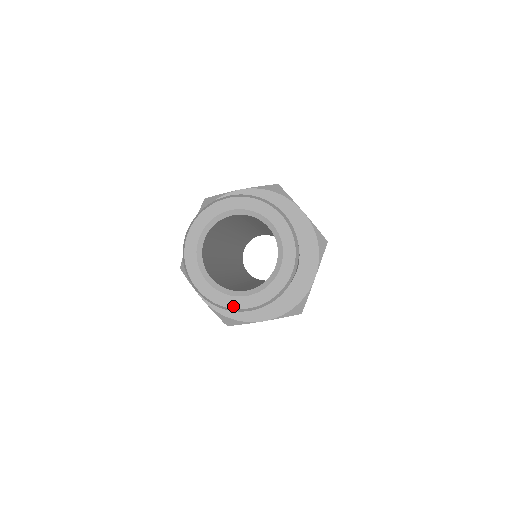
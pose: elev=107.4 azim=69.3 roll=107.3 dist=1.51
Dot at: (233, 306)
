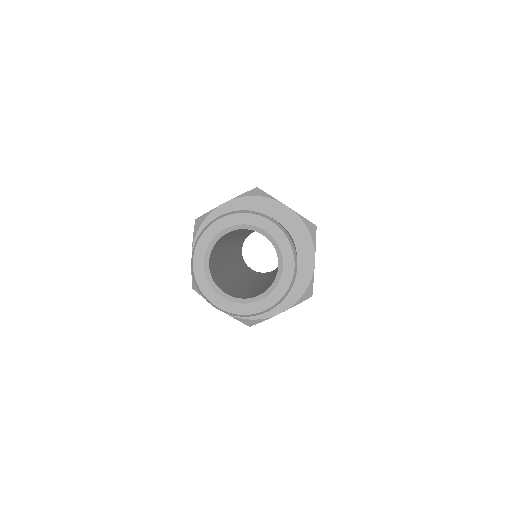
Dot at: (252, 312)
